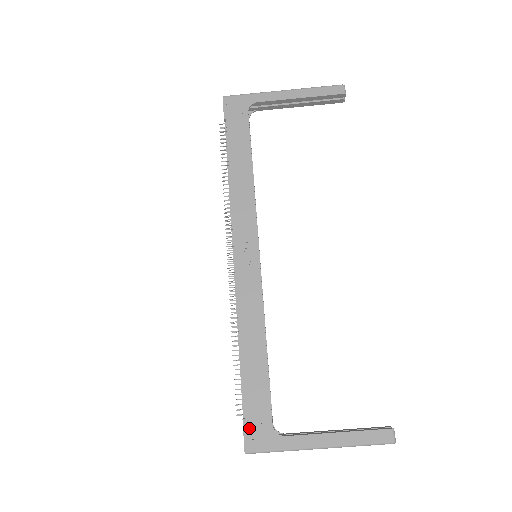
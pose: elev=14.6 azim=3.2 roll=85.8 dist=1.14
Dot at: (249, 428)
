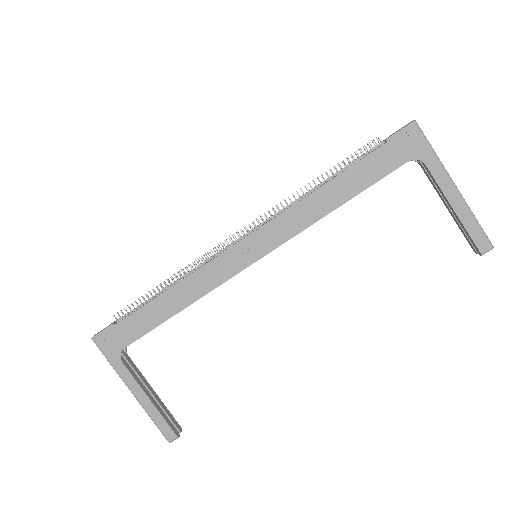
Dot at: (110, 332)
